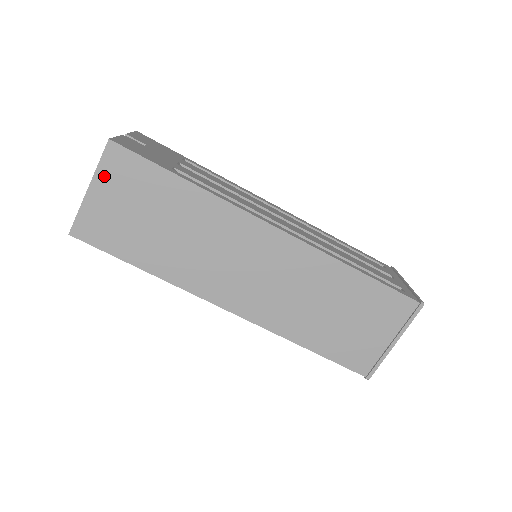
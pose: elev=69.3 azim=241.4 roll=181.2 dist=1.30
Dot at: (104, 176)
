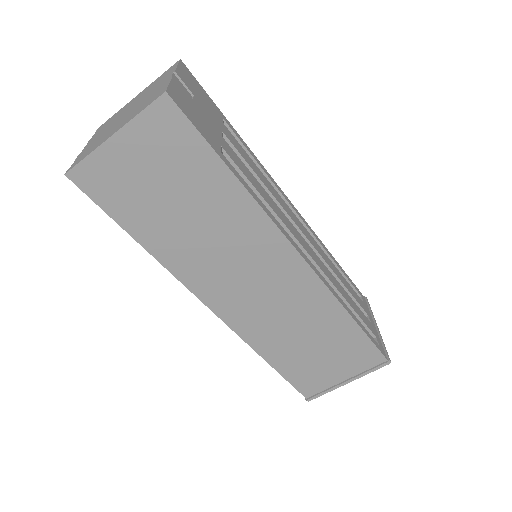
Dot at: (139, 130)
